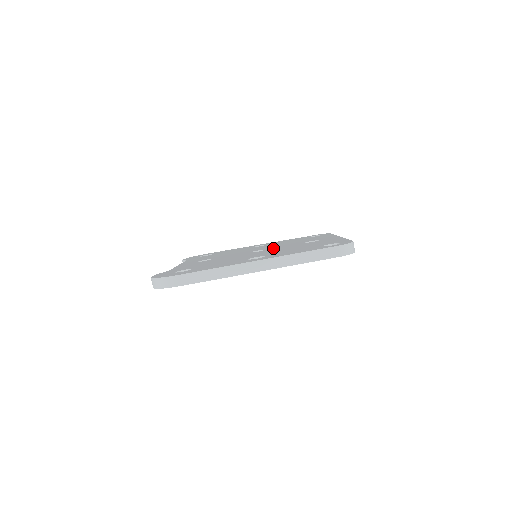
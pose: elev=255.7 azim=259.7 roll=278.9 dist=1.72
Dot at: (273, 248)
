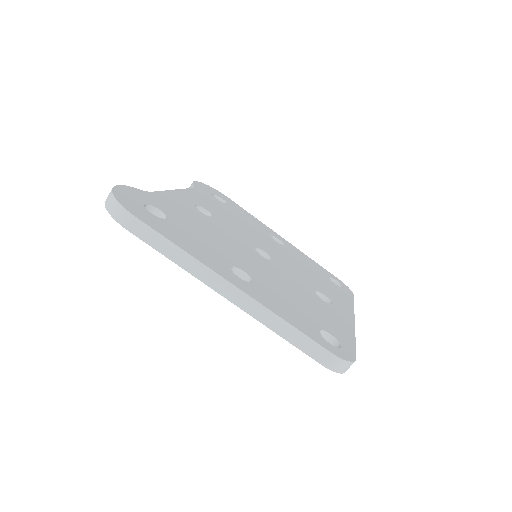
Dot at: (279, 266)
